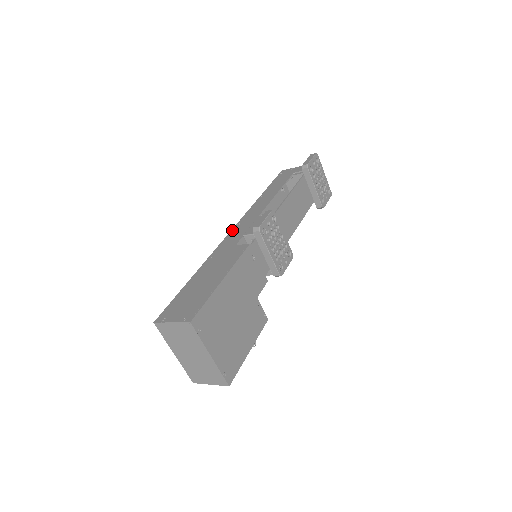
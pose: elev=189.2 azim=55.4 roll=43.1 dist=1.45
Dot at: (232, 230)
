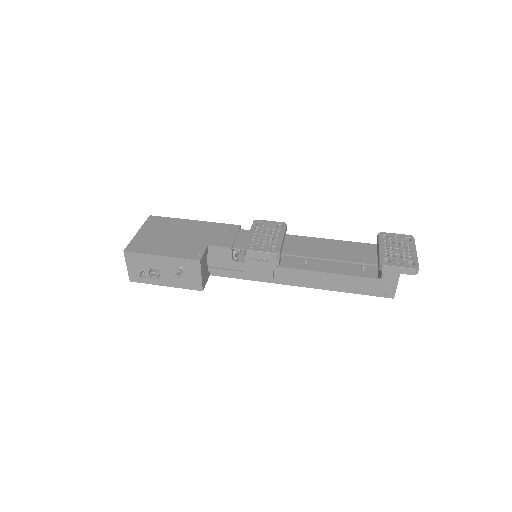
Dot at: occluded
